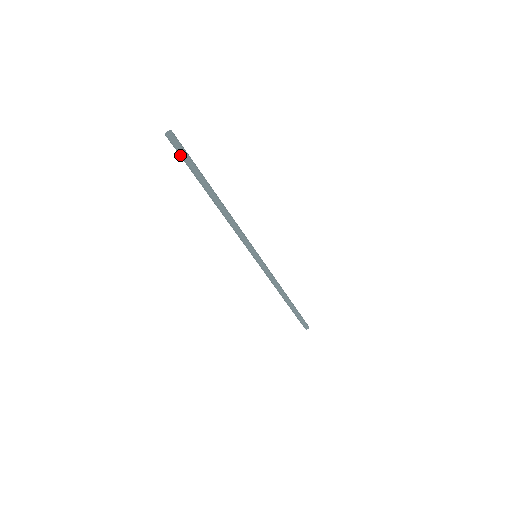
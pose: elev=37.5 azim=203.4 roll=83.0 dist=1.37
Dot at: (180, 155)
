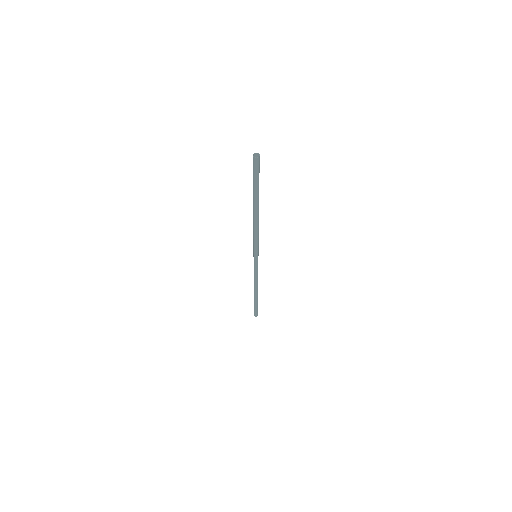
Dot at: (255, 173)
